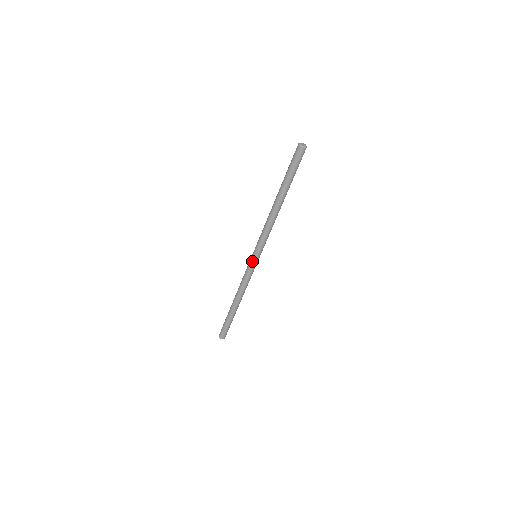
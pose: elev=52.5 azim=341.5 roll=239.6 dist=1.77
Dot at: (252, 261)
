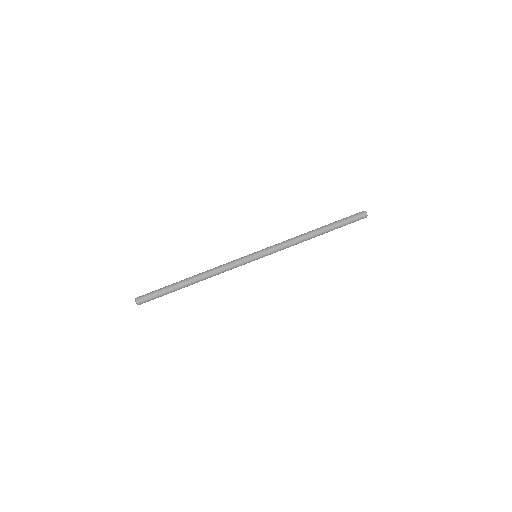
Dot at: (250, 254)
